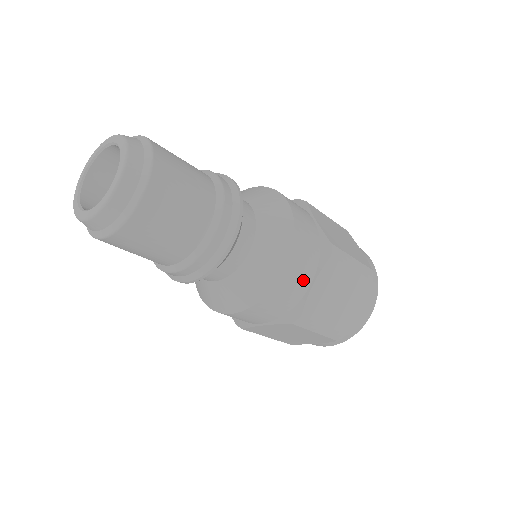
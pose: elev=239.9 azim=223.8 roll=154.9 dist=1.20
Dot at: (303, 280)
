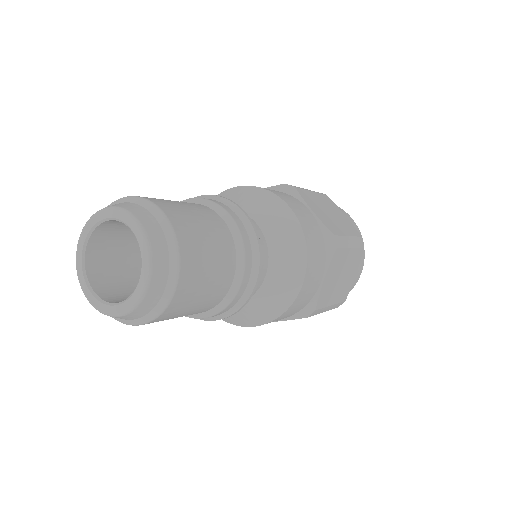
Dot at: (305, 211)
